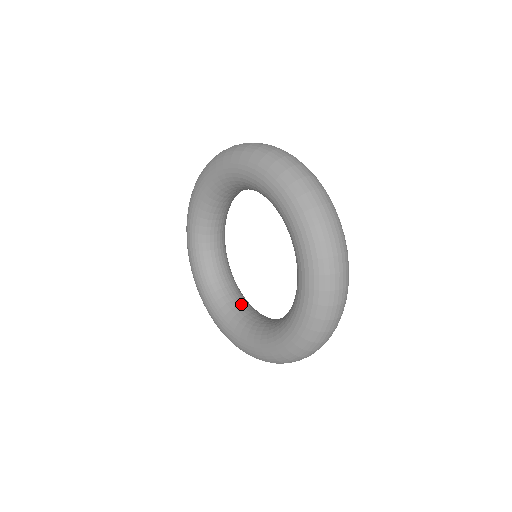
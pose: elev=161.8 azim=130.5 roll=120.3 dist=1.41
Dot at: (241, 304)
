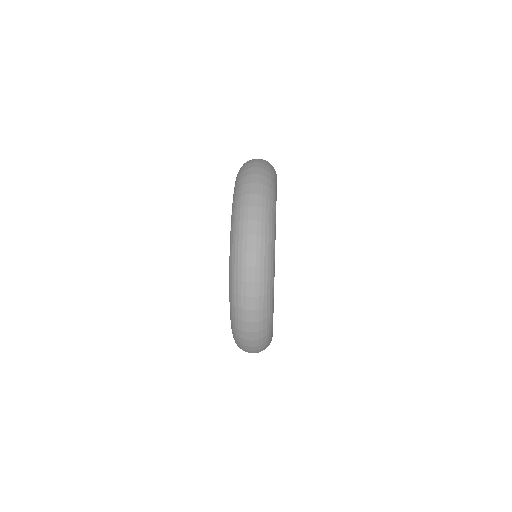
Dot at: occluded
